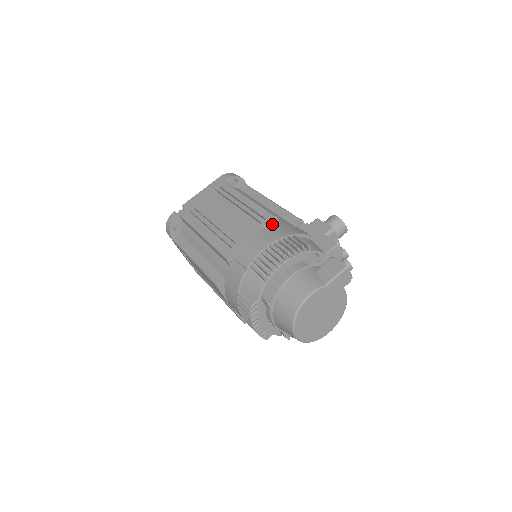
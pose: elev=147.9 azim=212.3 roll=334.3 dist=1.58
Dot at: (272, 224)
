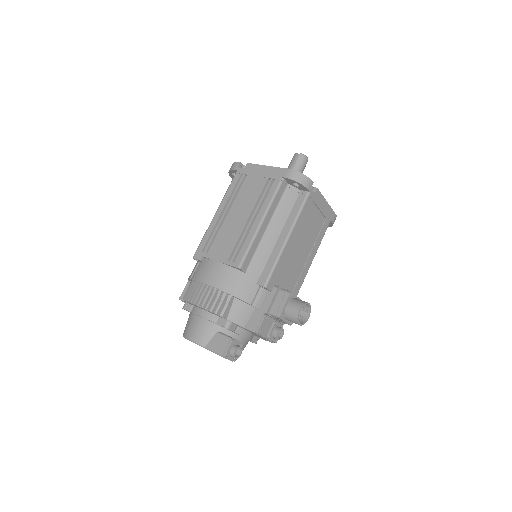
Dot at: (237, 268)
